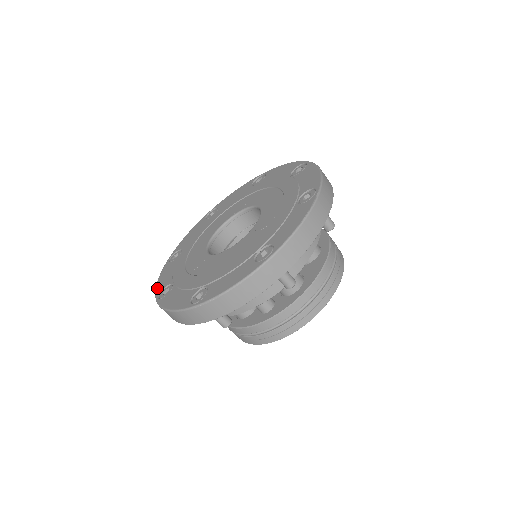
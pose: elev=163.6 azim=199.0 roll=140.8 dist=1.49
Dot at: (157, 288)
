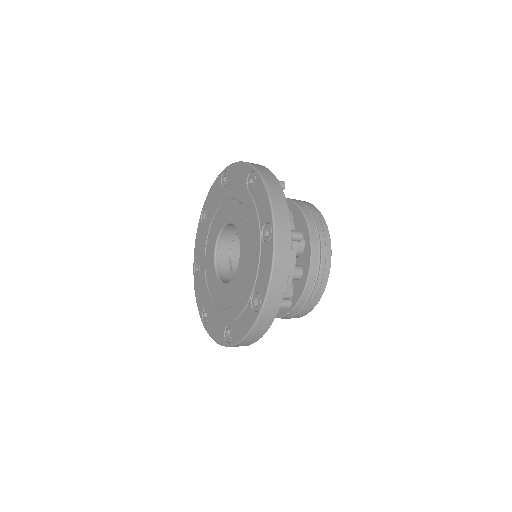
Dot at: (219, 342)
